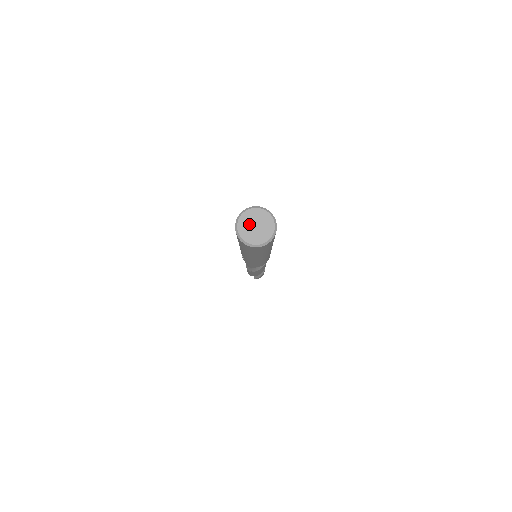
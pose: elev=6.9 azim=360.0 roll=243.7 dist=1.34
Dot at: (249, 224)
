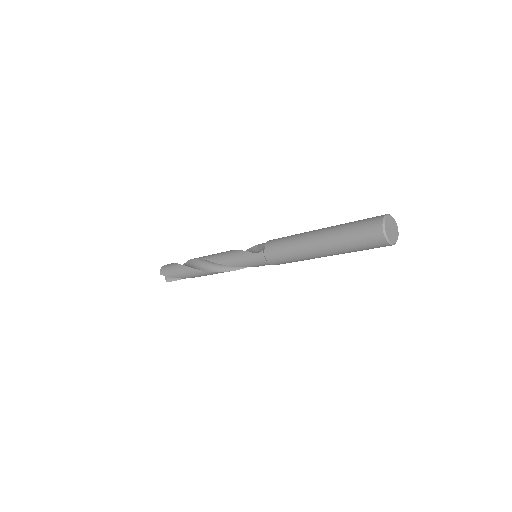
Dot at: (389, 228)
